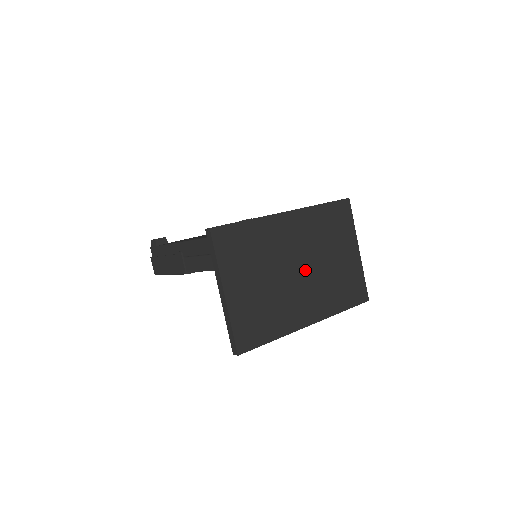
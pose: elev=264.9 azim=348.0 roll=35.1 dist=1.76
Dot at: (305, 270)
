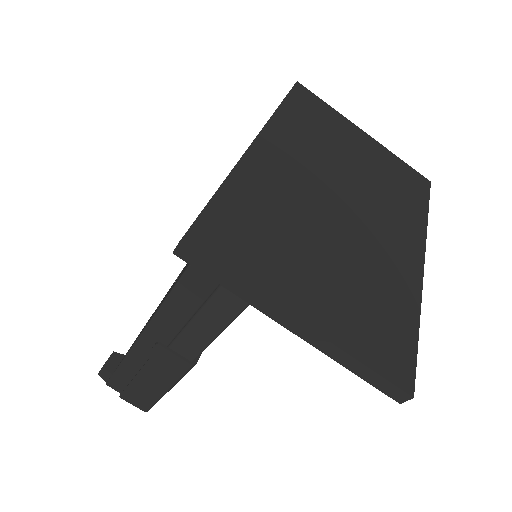
Dot at: (348, 199)
